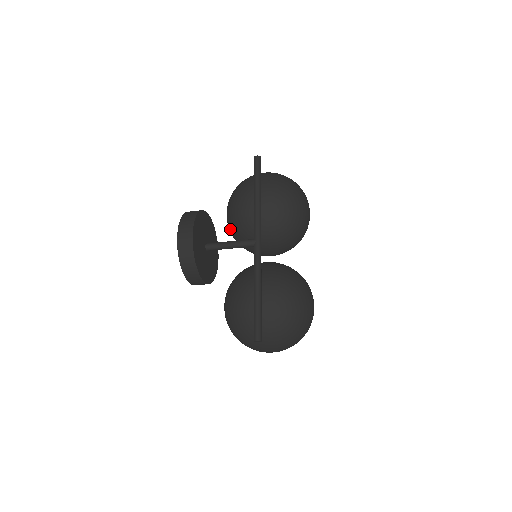
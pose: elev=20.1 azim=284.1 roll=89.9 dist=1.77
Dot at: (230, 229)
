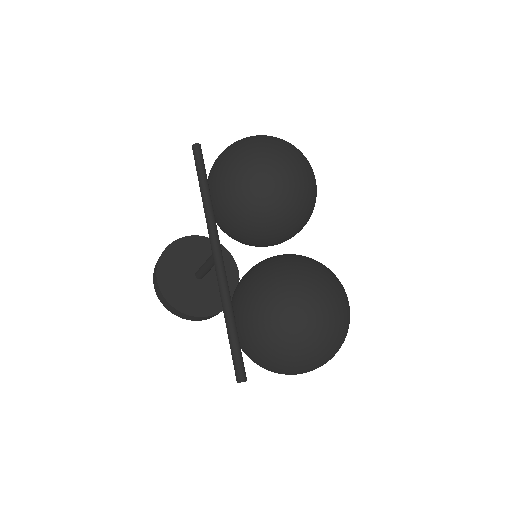
Dot at: occluded
